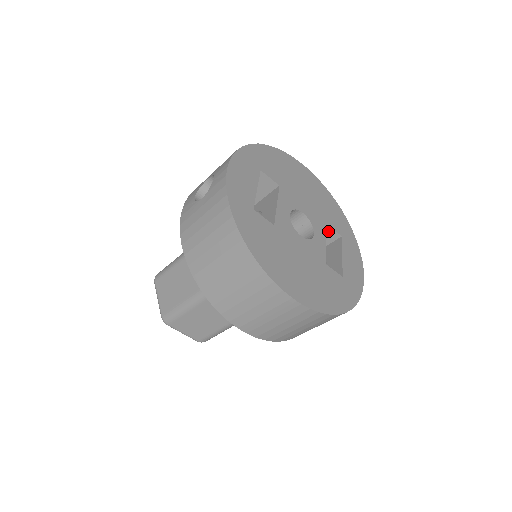
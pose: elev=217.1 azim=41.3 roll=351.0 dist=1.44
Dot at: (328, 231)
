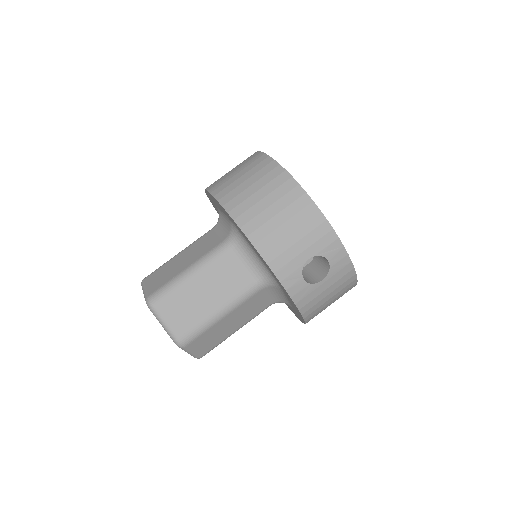
Dot at: occluded
